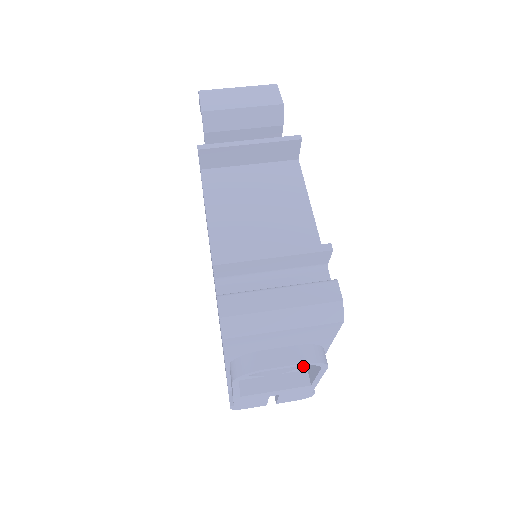
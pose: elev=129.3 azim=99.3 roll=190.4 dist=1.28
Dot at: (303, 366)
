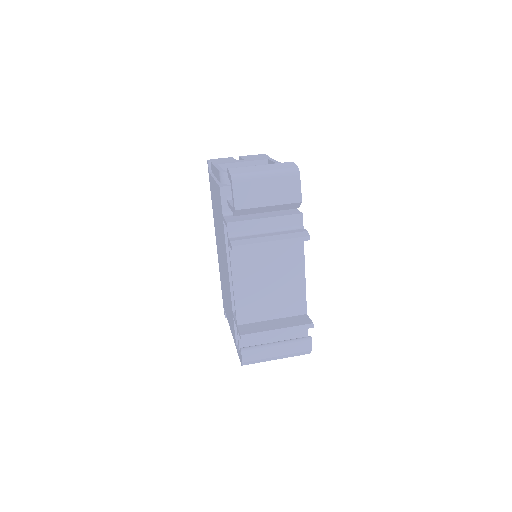
Dot at: occluded
